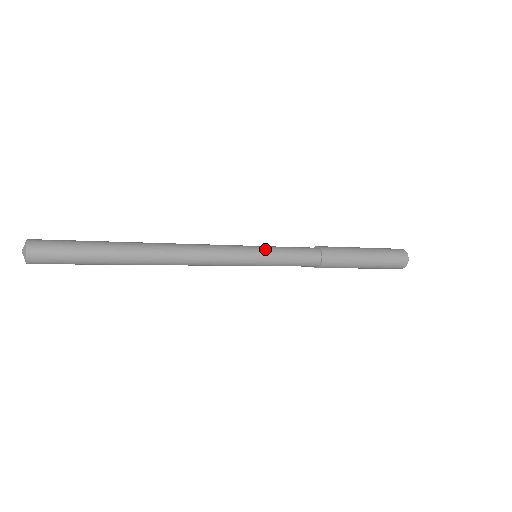
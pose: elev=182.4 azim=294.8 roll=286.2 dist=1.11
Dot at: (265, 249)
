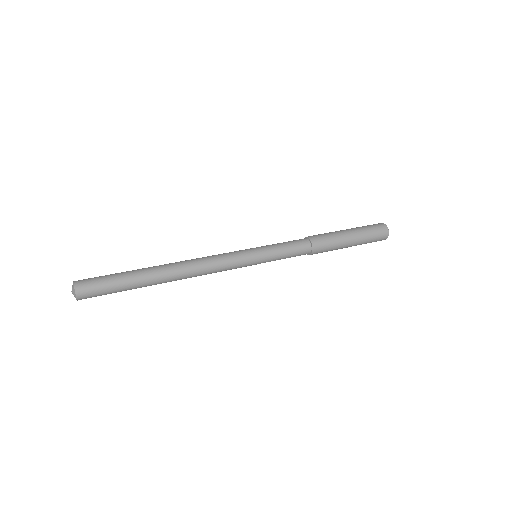
Dot at: (264, 259)
